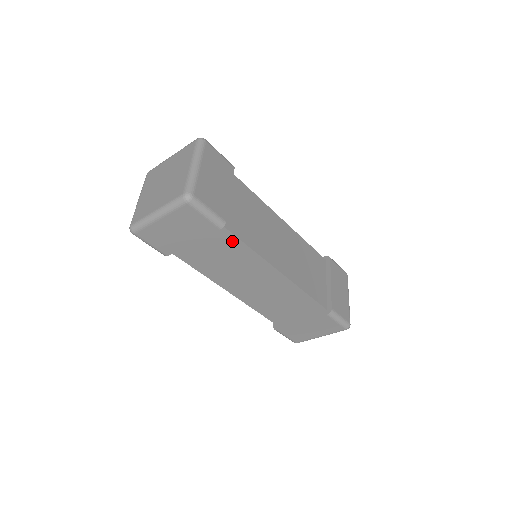
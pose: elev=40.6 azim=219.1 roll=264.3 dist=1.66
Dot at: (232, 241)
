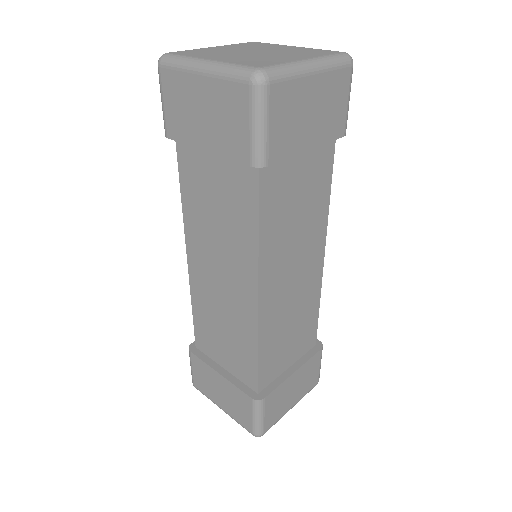
Dot at: (325, 173)
